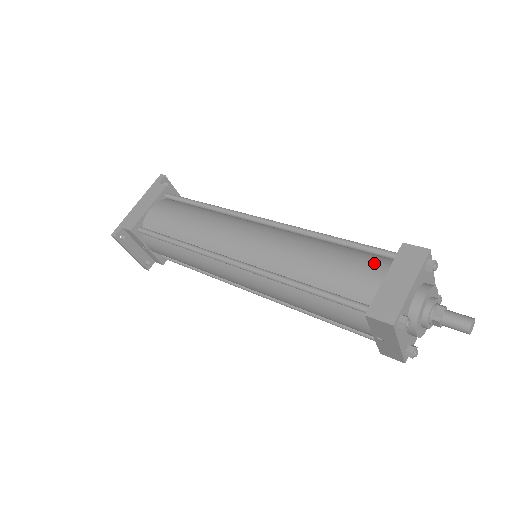
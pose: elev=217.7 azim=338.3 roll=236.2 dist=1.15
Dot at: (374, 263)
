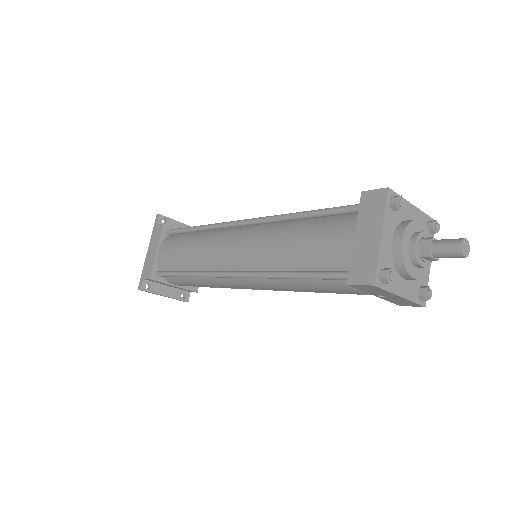
Dot at: (343, 225)
